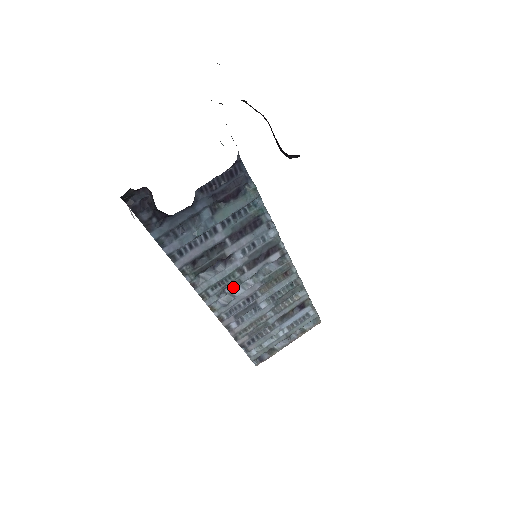
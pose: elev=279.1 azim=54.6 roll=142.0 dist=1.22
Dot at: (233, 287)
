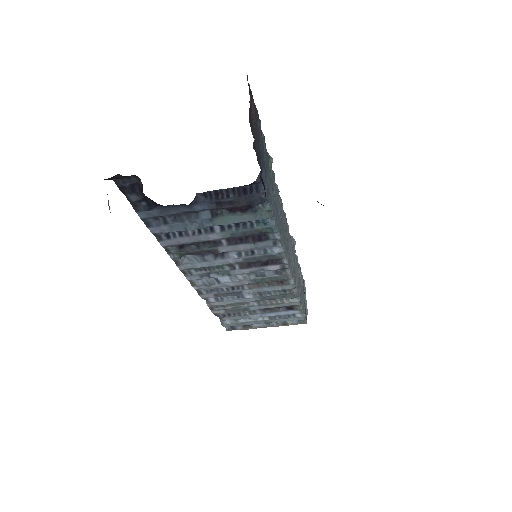
Dot at: (219, 275)
